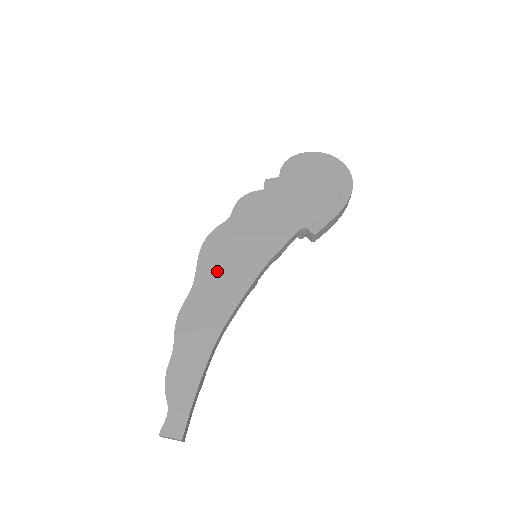
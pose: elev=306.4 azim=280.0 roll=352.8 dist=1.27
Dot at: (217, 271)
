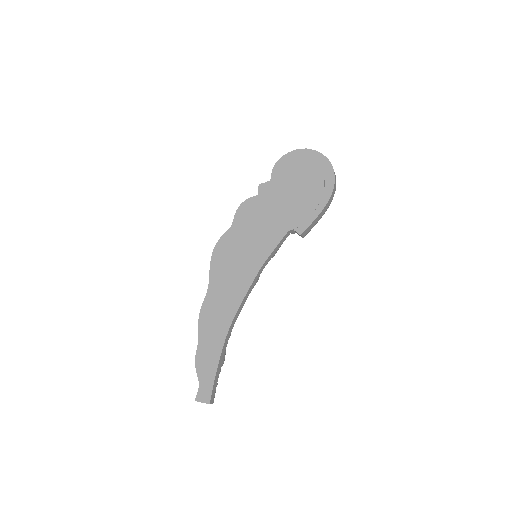
Dot at: (225, 275)
